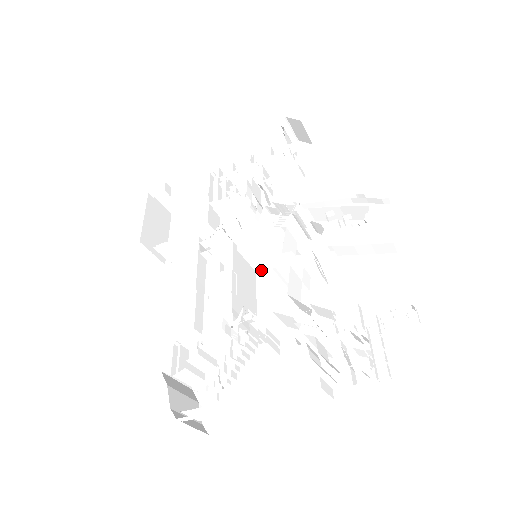
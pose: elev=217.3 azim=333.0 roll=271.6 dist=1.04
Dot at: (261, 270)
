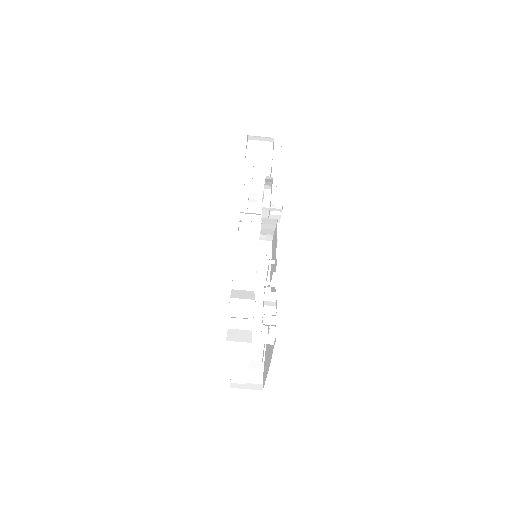
Dot at: occluded
